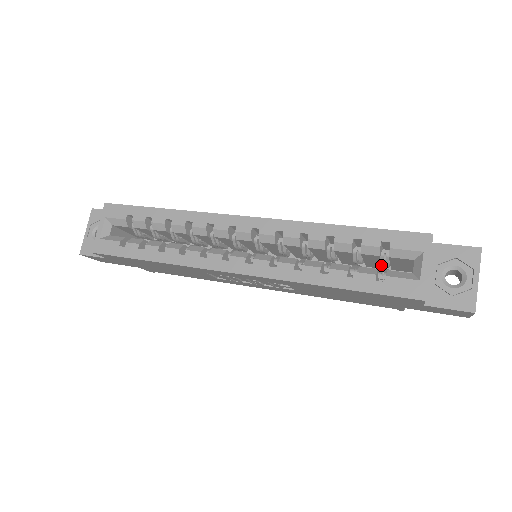
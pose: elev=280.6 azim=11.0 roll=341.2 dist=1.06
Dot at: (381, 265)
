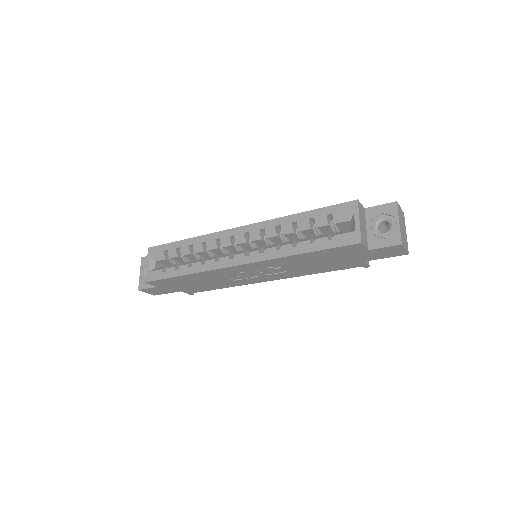
Dot at: (334, 233)
